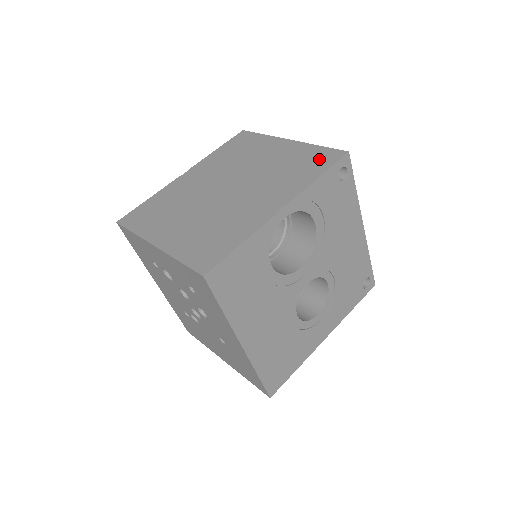
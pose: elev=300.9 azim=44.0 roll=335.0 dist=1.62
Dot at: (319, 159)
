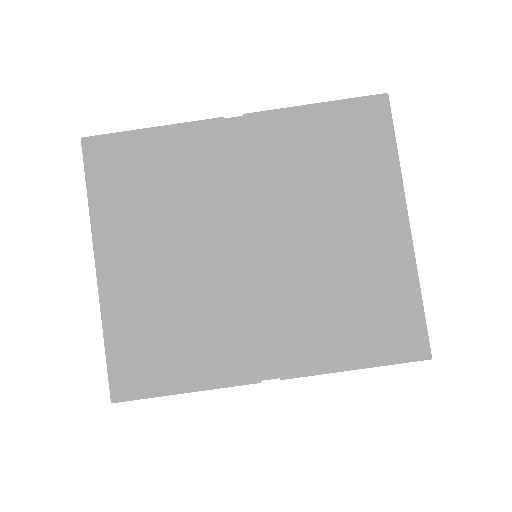
Dot at: (391, 329)
